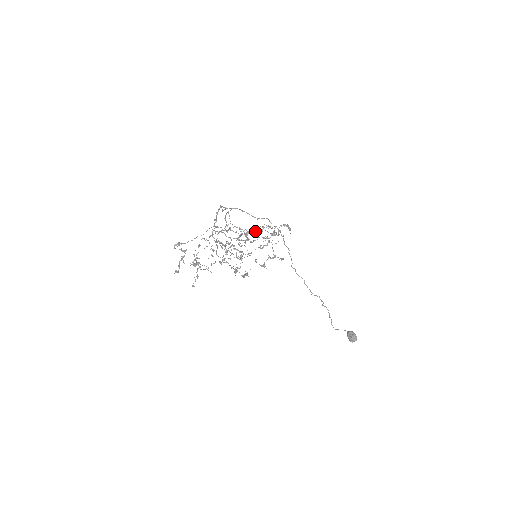
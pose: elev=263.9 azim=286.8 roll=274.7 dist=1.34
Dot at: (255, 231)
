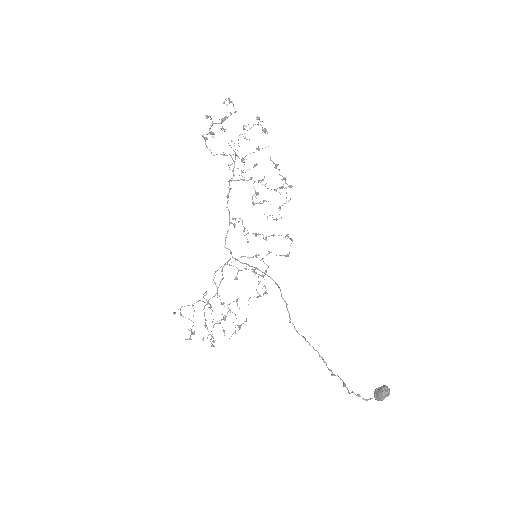
Dot at: (263, 201)
